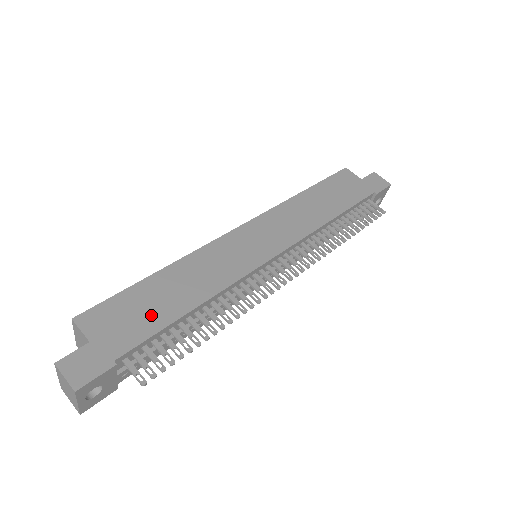
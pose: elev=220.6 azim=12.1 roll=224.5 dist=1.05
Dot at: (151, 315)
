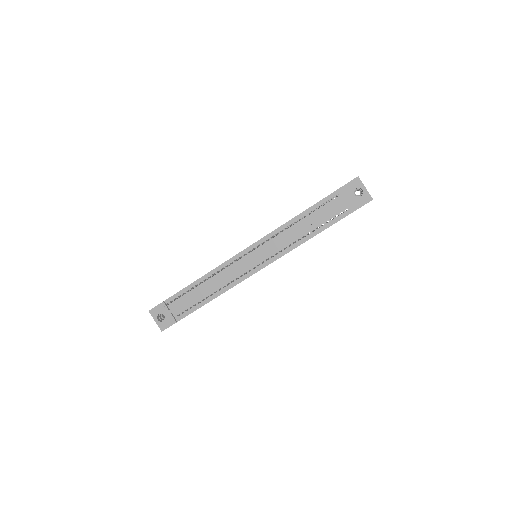
Dot at: occluded
